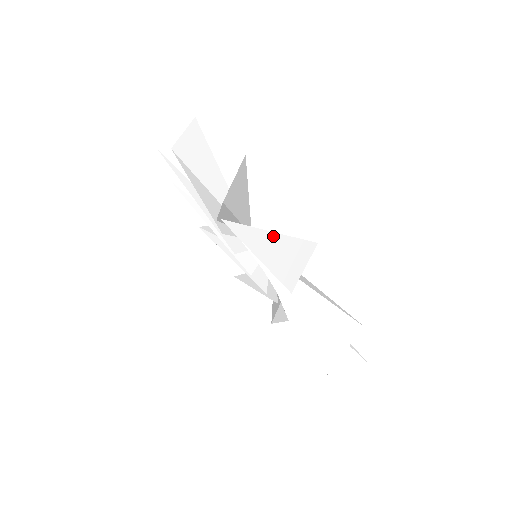
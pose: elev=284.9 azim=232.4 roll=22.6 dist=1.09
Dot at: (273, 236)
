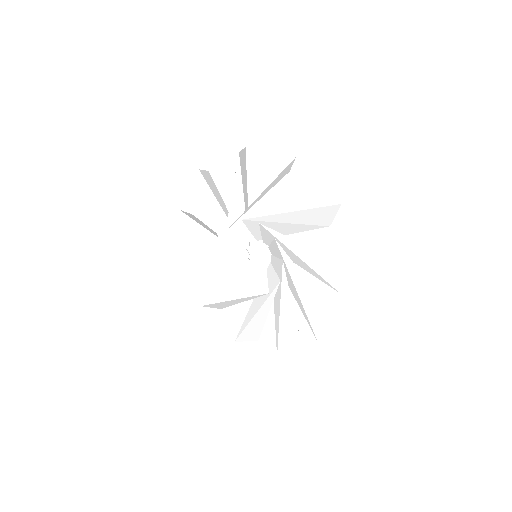
Dot at: (301, 212)
